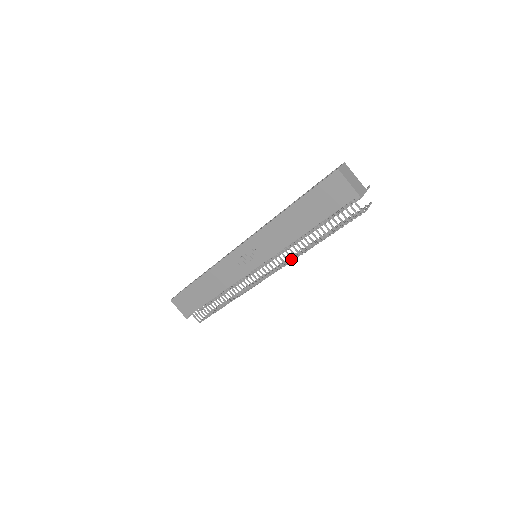
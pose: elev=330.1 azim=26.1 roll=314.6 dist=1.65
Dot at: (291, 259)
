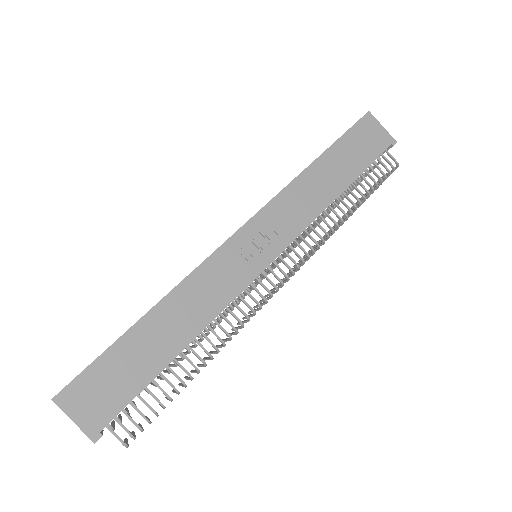
Dot at: occluded
